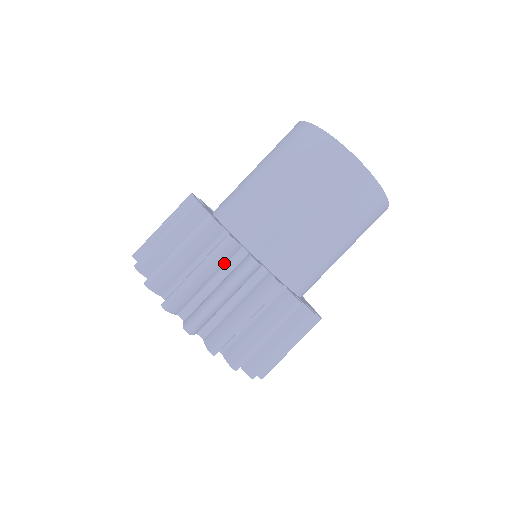
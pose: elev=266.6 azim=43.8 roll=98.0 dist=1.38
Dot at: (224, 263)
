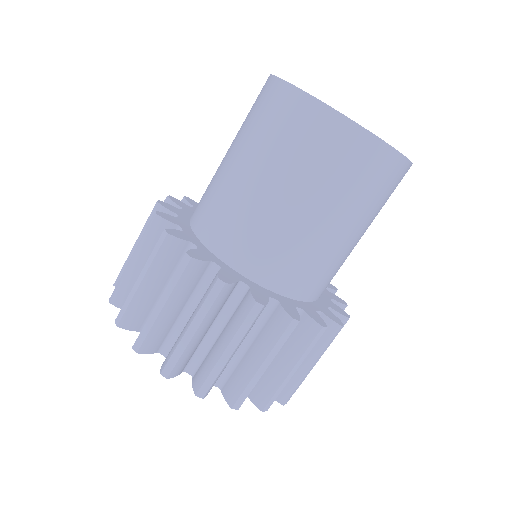
Dot at: (221, 306)
